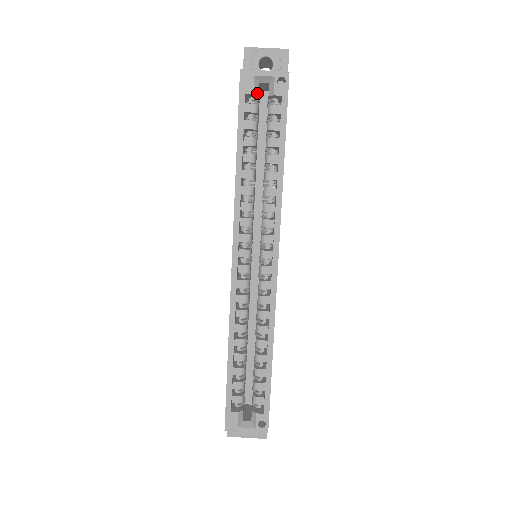
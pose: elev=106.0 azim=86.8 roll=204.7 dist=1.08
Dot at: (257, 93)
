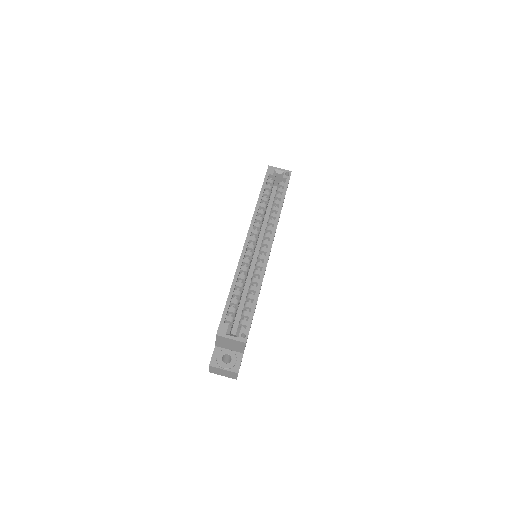
Dot at: occluded
